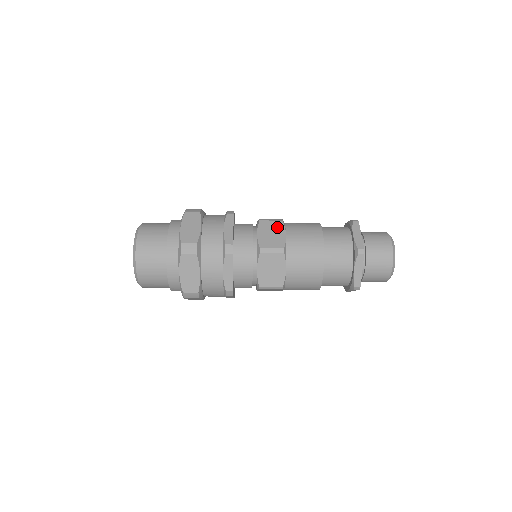
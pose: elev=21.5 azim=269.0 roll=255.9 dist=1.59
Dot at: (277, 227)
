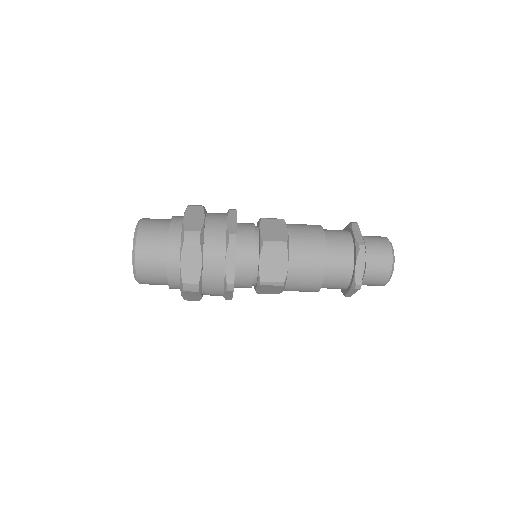
Dot at: (279, 224)
